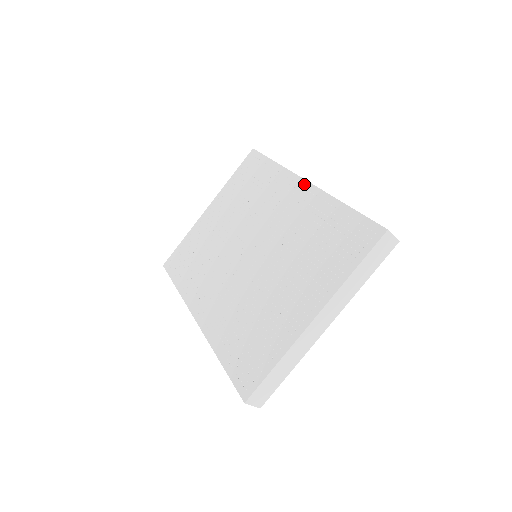
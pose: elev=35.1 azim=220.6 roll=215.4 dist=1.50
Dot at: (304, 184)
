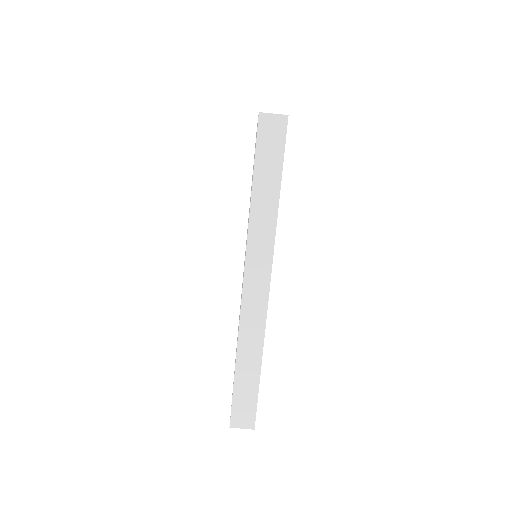
Dot at: occluded
